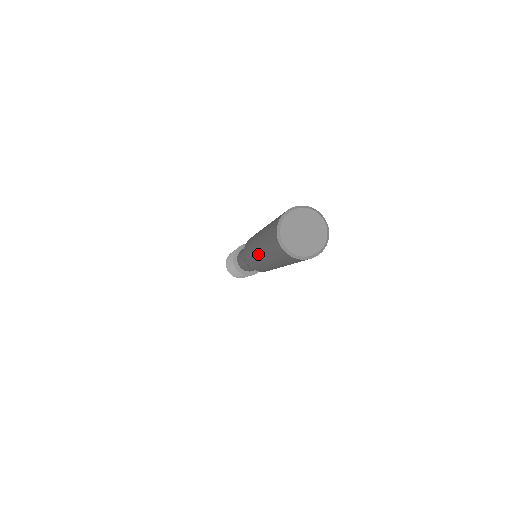
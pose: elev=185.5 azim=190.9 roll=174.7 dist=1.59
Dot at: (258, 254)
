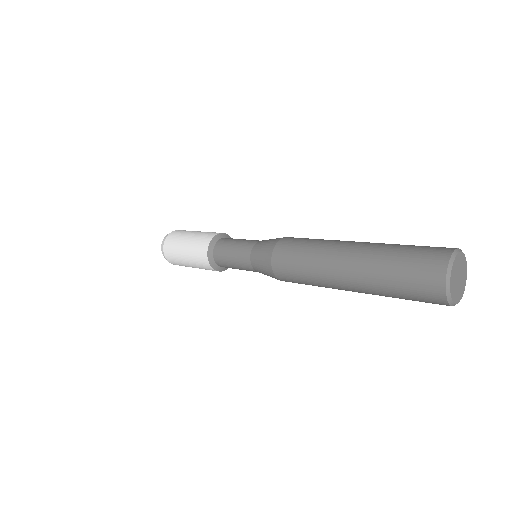
Dot at: (342, 277)
